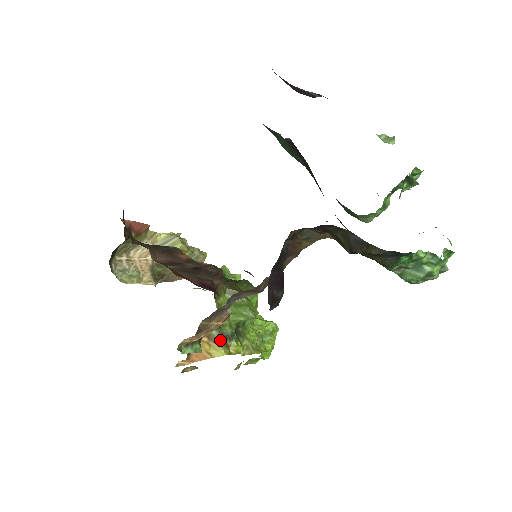
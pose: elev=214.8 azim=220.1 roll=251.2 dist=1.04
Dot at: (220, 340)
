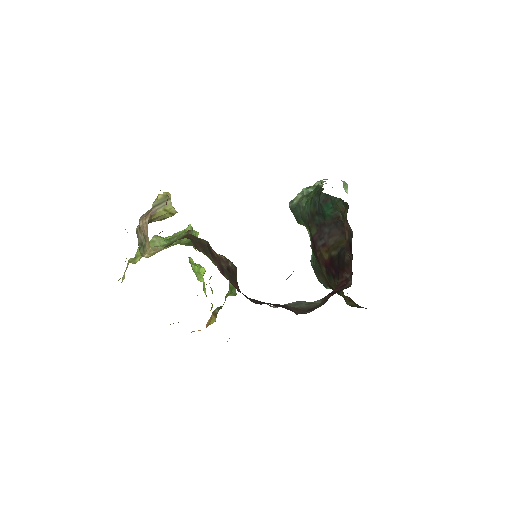
Dot at: (217, 313)
